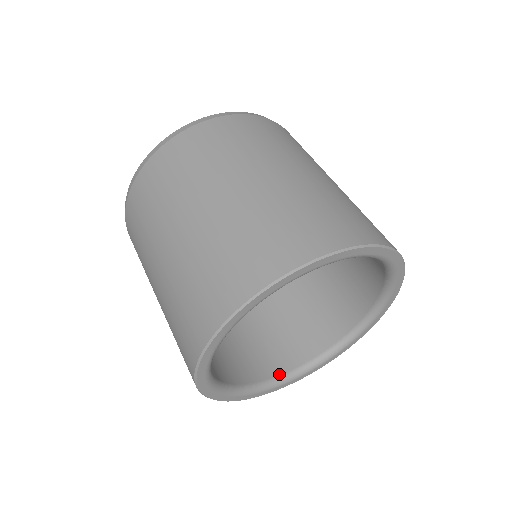
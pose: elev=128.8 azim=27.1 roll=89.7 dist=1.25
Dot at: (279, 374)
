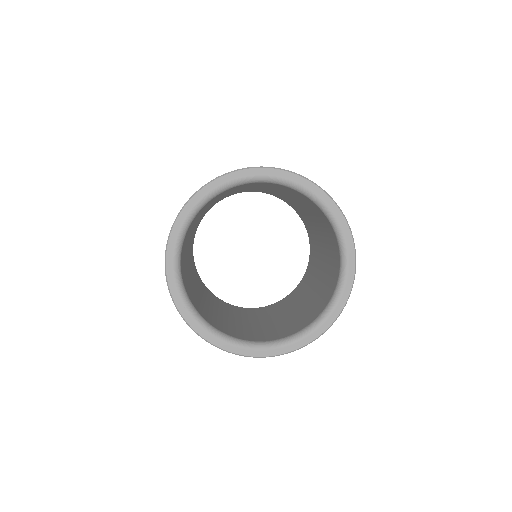
Dot at: (297, 331)
